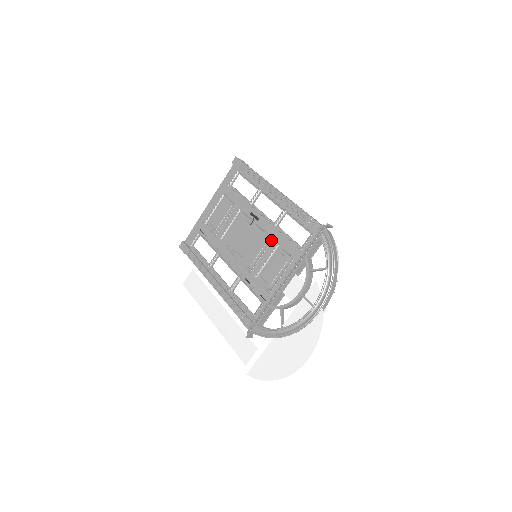
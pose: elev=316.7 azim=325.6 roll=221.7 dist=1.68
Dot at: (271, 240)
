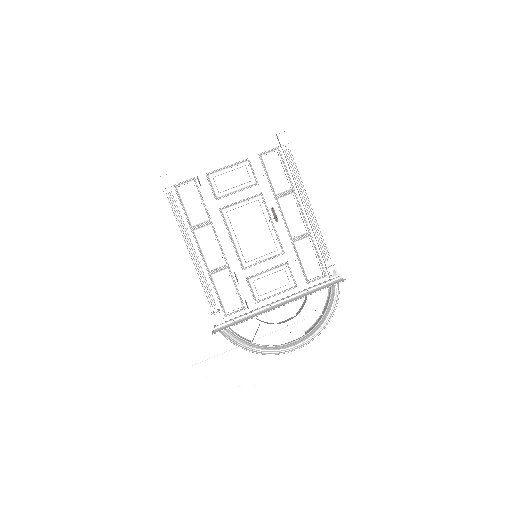
Dot at: (282, 253)
